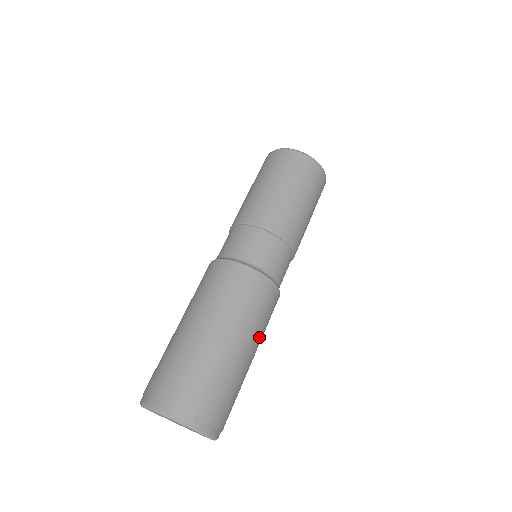
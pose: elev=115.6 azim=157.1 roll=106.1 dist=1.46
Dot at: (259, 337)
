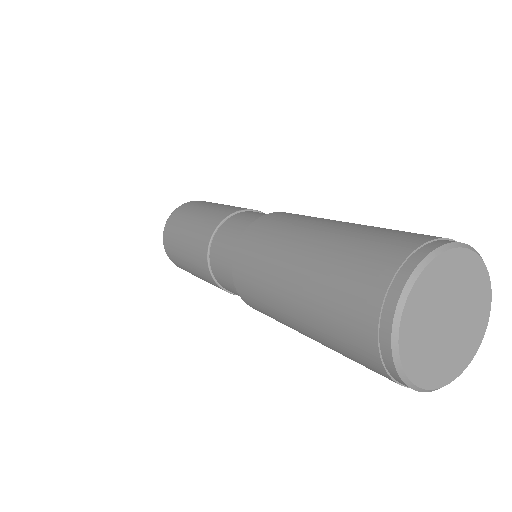
Dot at: occluded
